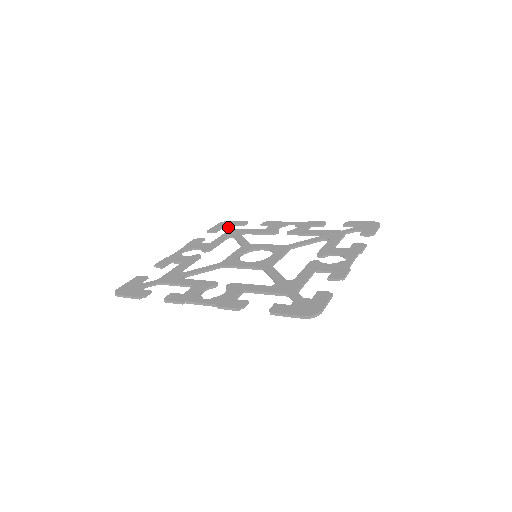
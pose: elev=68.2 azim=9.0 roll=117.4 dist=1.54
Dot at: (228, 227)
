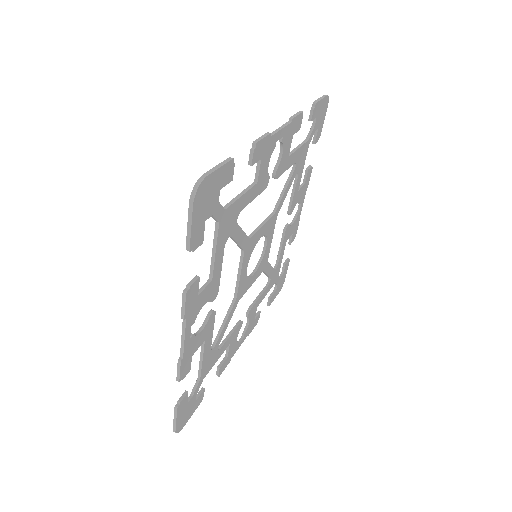
Dot at: occluded
